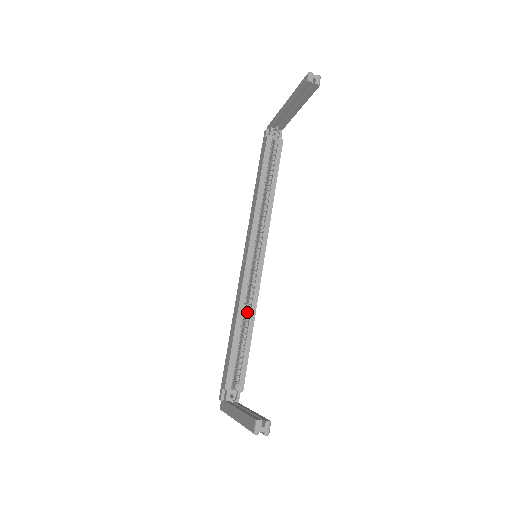
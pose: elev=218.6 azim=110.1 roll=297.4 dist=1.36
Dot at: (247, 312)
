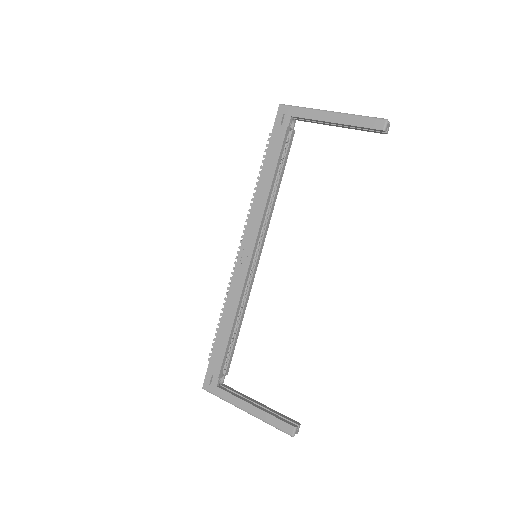
Dot at: (240, 308)
